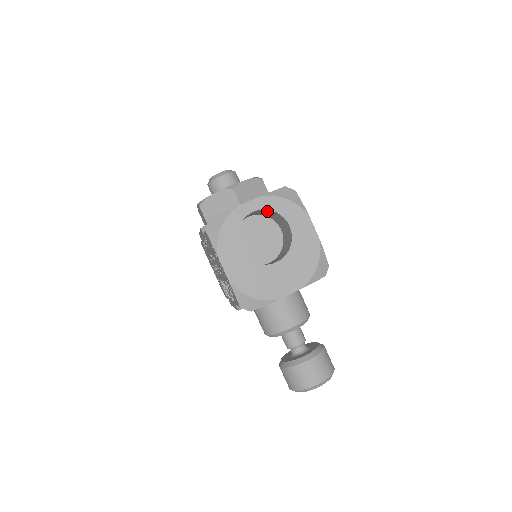
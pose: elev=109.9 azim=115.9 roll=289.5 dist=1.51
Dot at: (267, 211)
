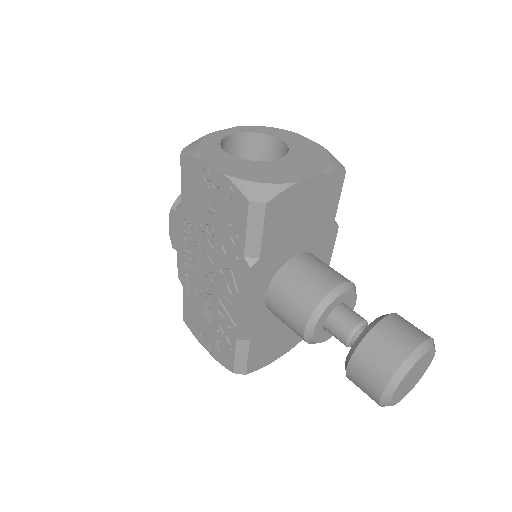
Dot at: (249, 144)
